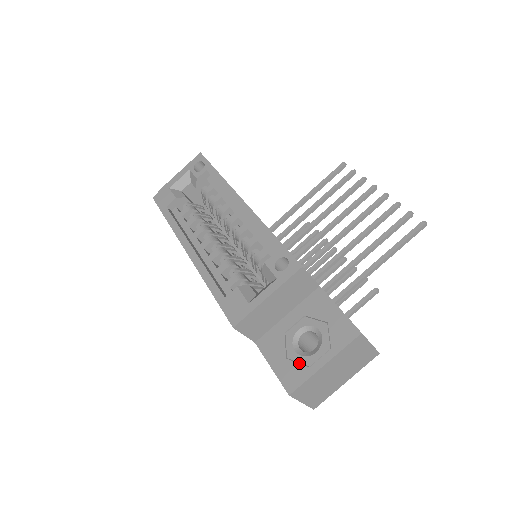
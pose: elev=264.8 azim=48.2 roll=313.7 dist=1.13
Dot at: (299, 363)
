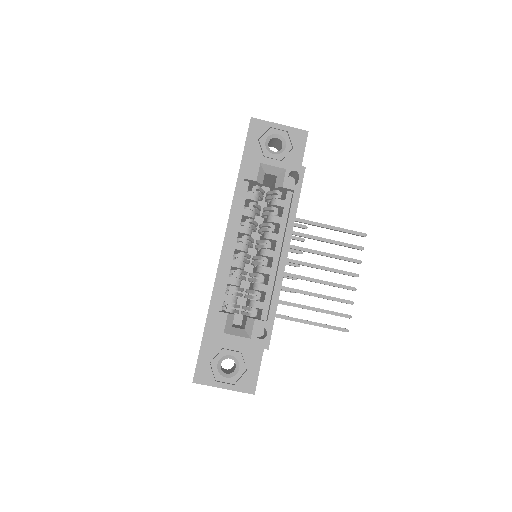
Dot at: (213, 370)
